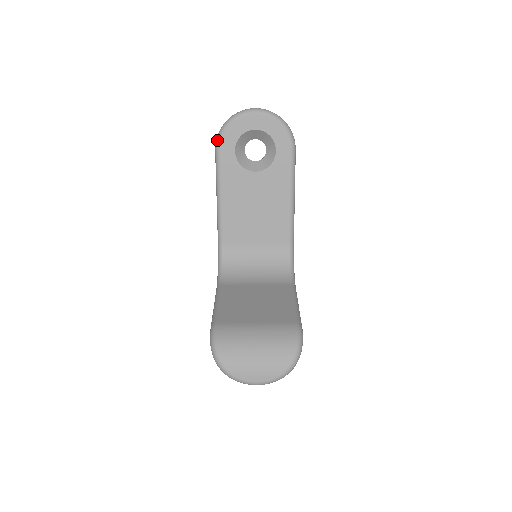
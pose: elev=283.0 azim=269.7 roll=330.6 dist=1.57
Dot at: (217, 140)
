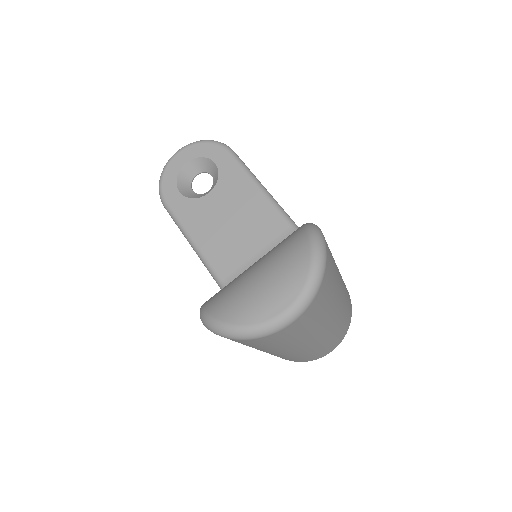
Dot at: (160, 197)
